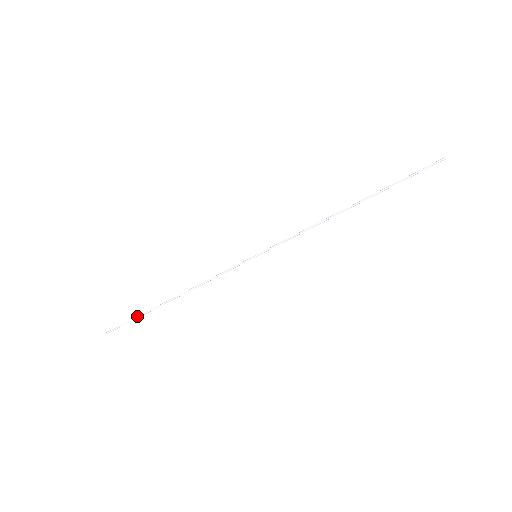
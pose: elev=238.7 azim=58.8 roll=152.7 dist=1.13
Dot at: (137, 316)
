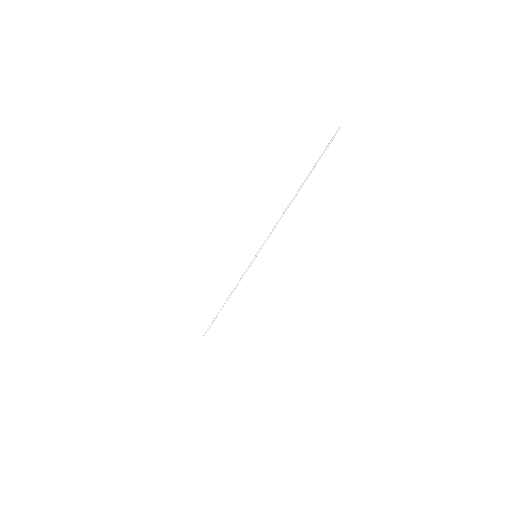
Dot at: (213, 320)
